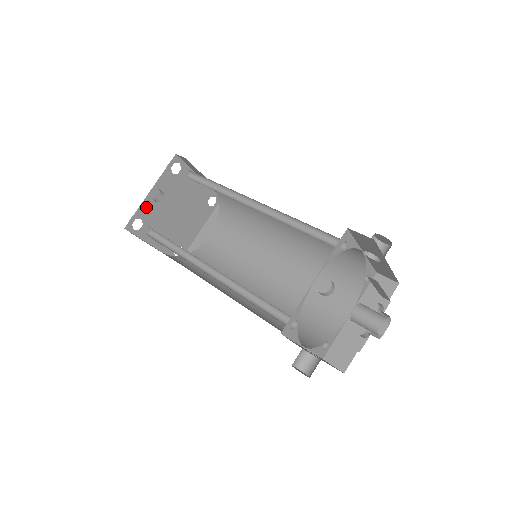
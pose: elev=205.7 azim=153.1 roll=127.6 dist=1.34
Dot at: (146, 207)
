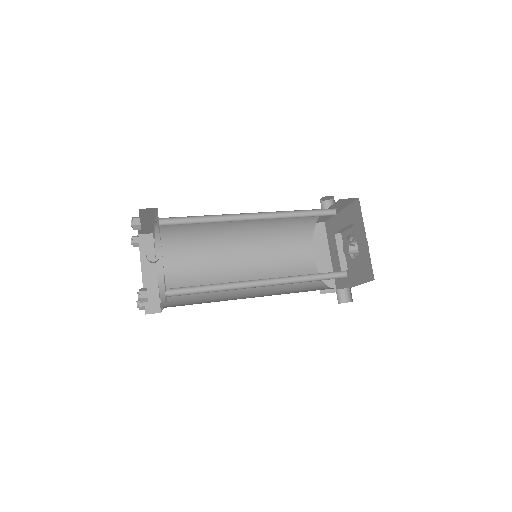
Dot at: occluded
